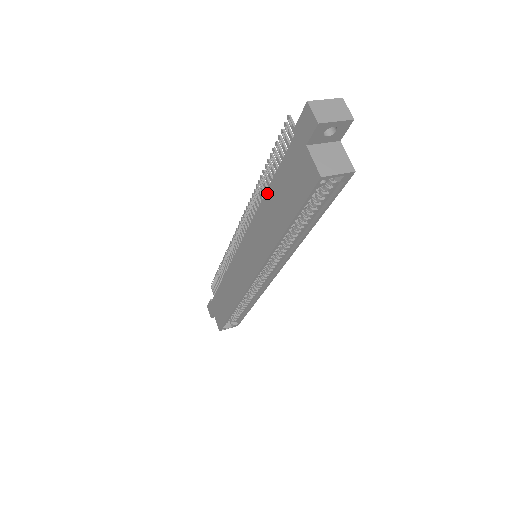
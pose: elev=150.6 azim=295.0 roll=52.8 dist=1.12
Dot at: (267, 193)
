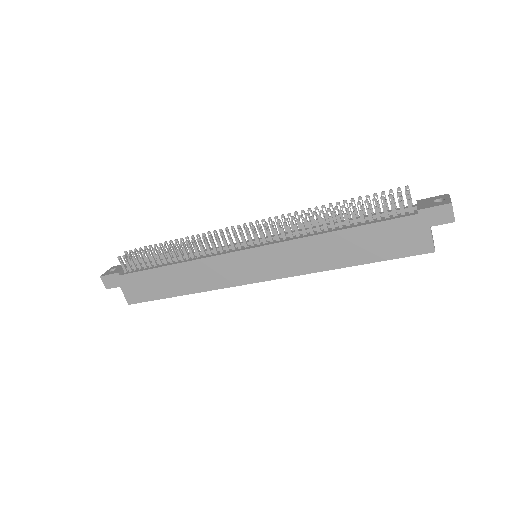
Dot at: (343, 231)
